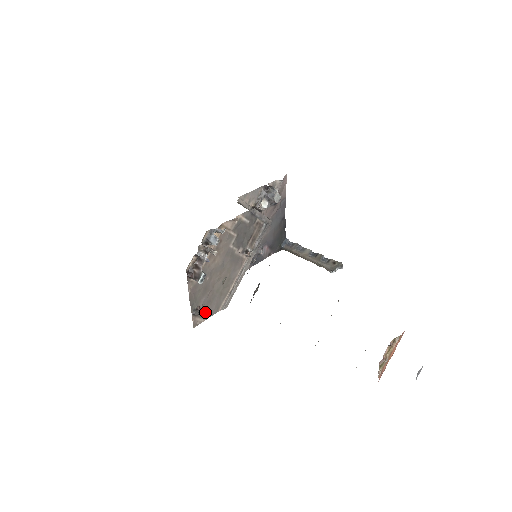
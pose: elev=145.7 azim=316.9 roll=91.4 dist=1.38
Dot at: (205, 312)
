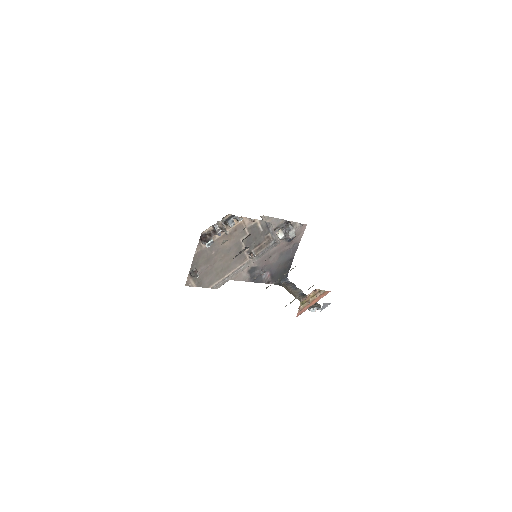
Dot at: (199, 280)
